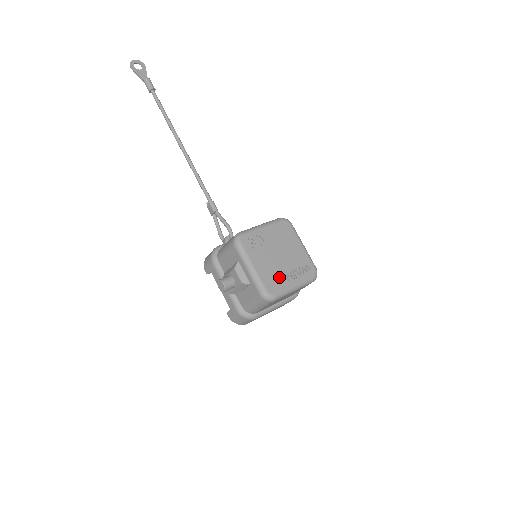
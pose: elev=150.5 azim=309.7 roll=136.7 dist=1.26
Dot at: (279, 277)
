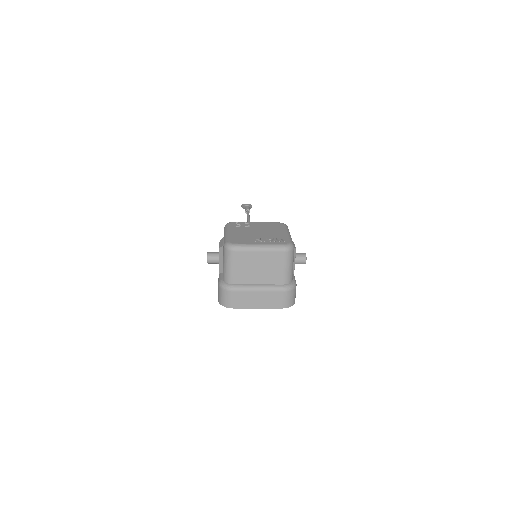
Dot at: (247, 239)
